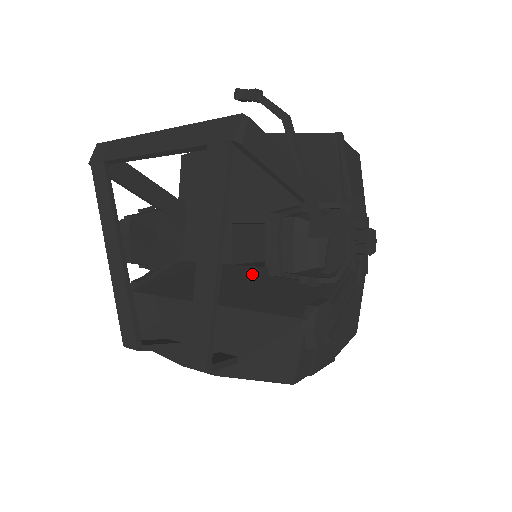
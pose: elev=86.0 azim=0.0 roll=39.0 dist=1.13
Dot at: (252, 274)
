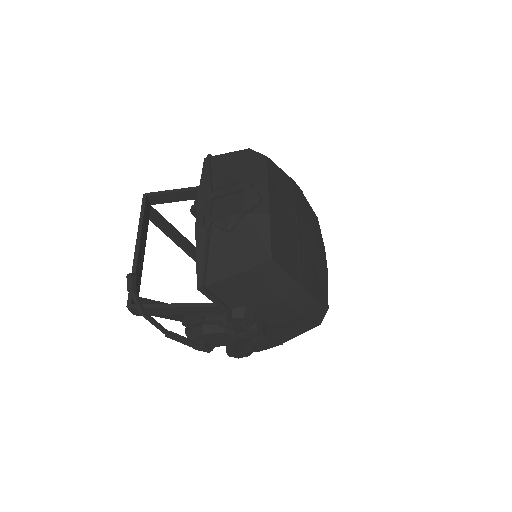
Dot at: occluded
